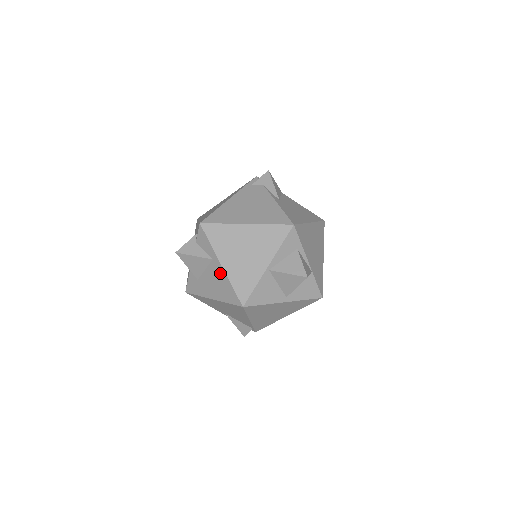
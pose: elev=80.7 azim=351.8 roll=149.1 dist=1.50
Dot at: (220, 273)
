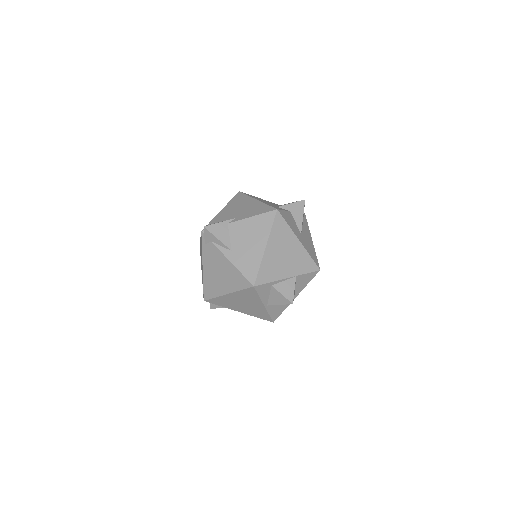
Dot at: occluded
